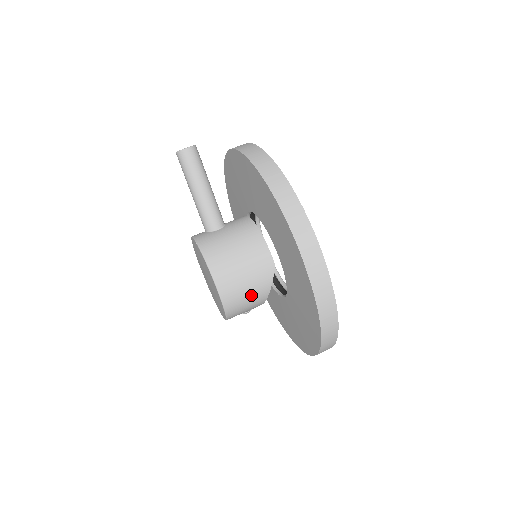
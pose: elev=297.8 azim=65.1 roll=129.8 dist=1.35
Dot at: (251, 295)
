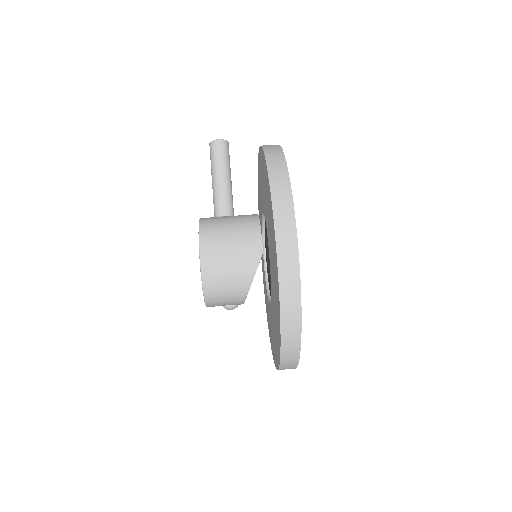
Dot at: (232, 277)
